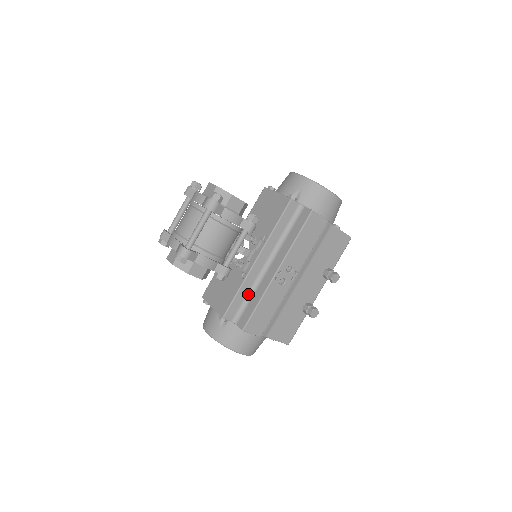
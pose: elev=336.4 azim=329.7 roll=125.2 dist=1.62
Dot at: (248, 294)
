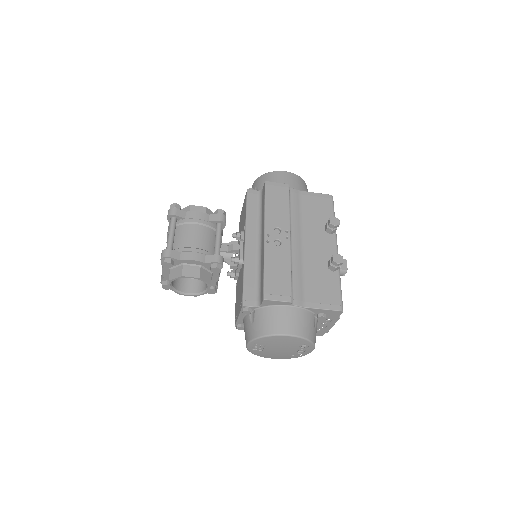
Dot at: (257, 275)
